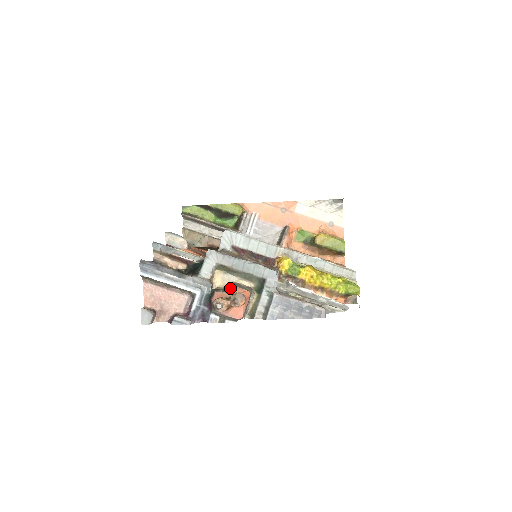
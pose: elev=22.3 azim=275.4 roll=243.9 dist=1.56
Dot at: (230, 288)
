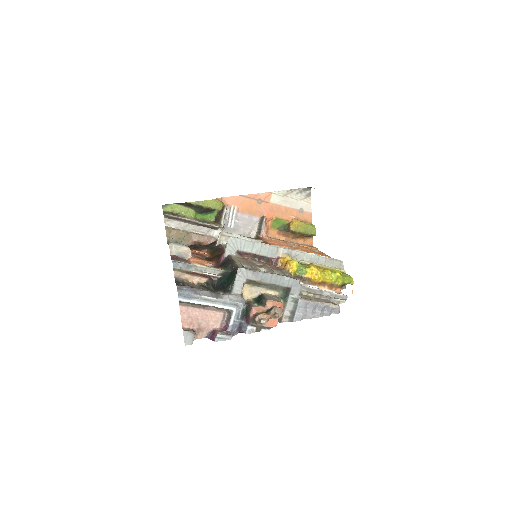
Dot at: (265, 302)
